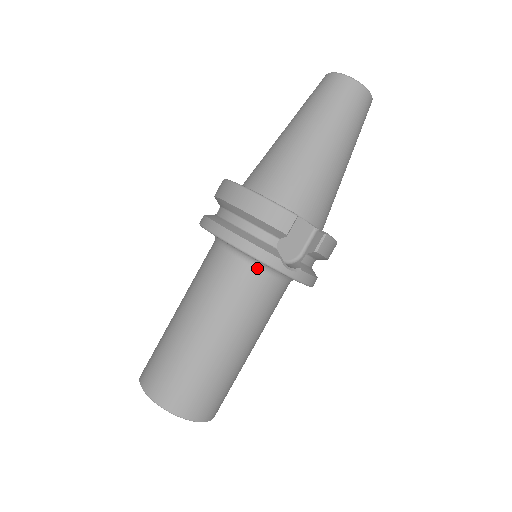
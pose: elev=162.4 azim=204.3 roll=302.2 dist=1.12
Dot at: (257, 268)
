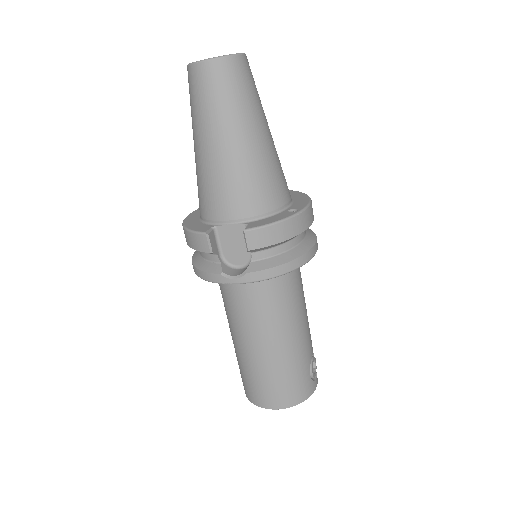
Dot at: occluded
